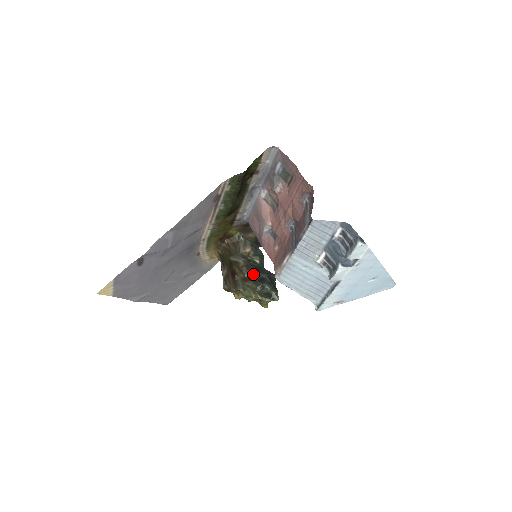
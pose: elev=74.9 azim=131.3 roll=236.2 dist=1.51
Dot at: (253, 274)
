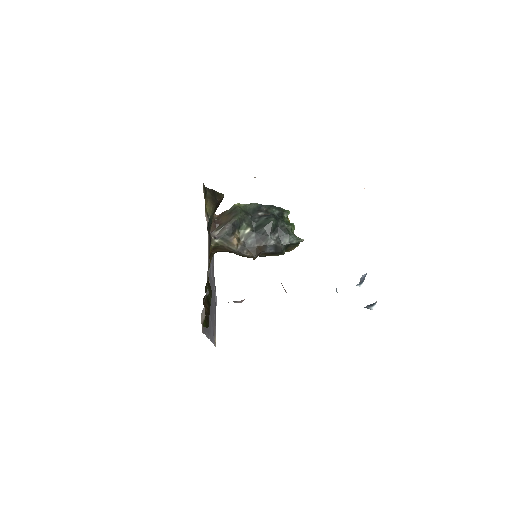
Dot at: (265, 251)
